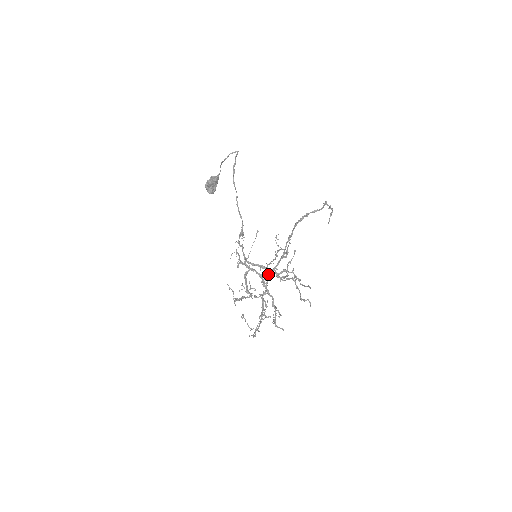
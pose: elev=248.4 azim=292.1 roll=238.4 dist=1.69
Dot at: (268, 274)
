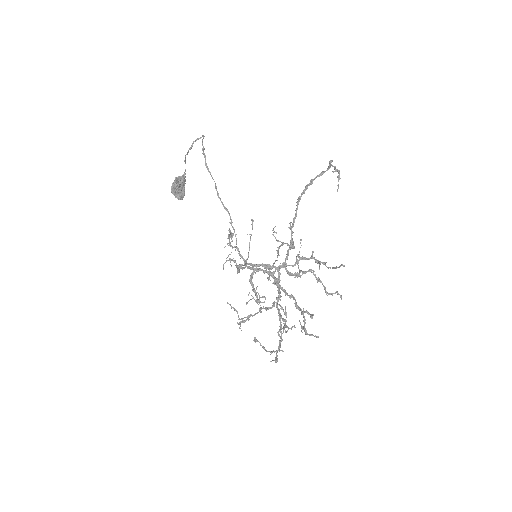
Dot at: occluded
